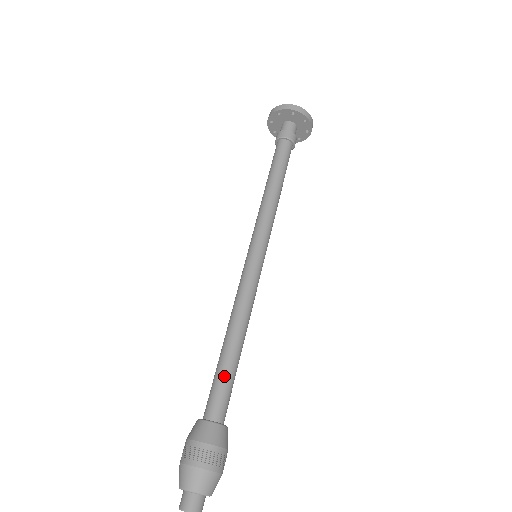
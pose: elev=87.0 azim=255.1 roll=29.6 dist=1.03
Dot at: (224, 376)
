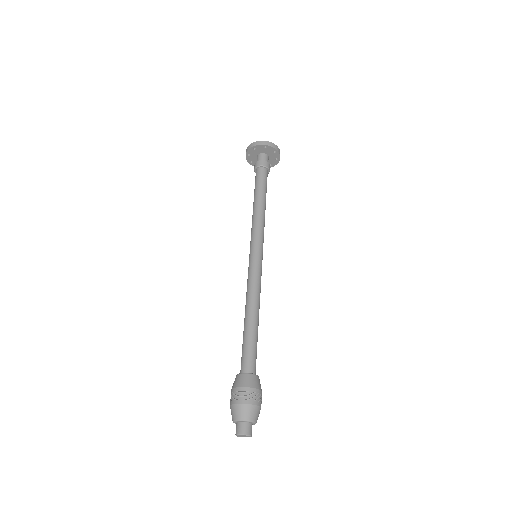
Dot at: (250, 342)
